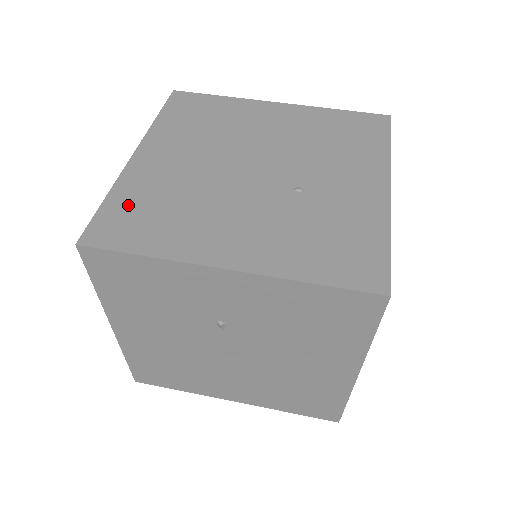
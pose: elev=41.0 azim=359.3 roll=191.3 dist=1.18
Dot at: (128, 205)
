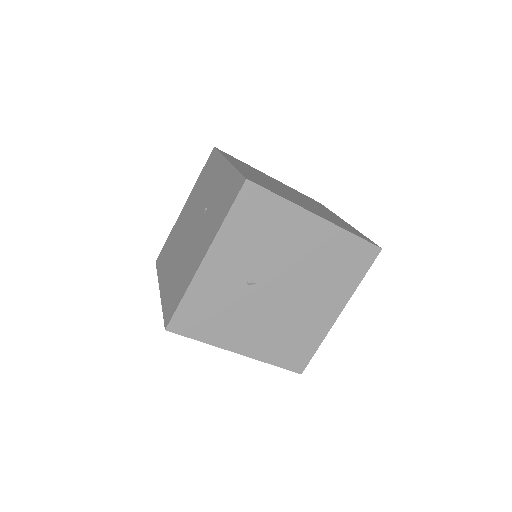
Dot at: (169, 300)
